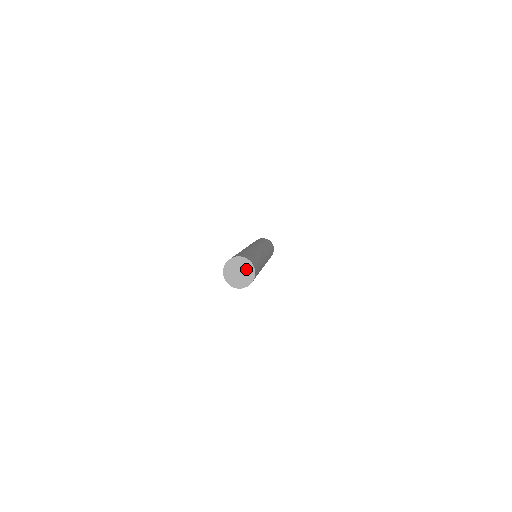
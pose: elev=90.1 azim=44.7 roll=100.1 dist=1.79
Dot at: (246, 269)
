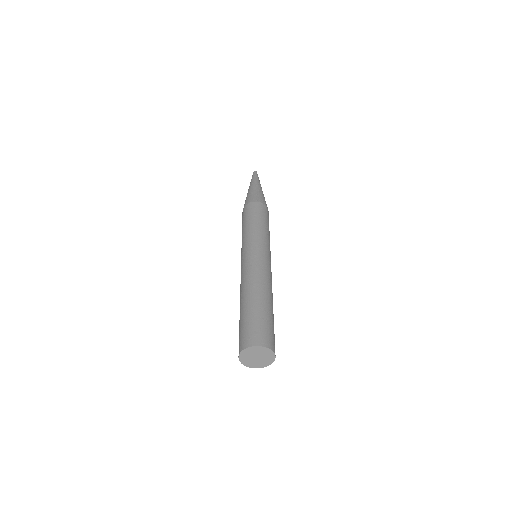
Dot at: (264, 354)
